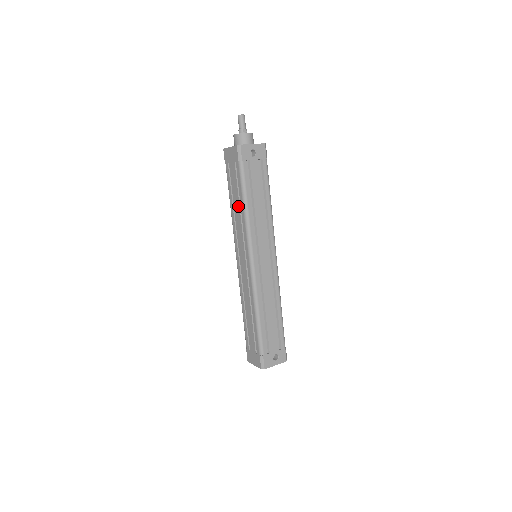
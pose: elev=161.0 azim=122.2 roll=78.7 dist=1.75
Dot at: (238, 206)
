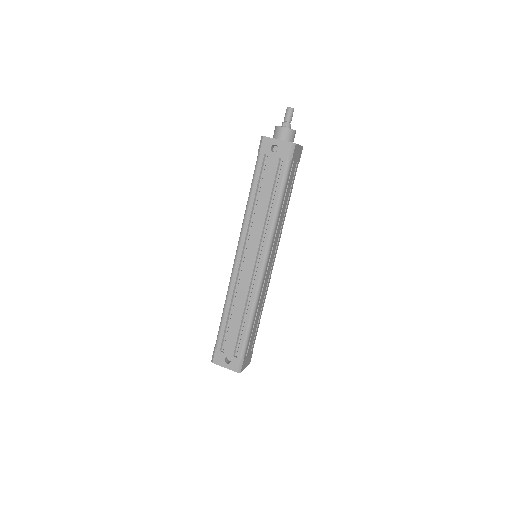
Dot at: occluded
